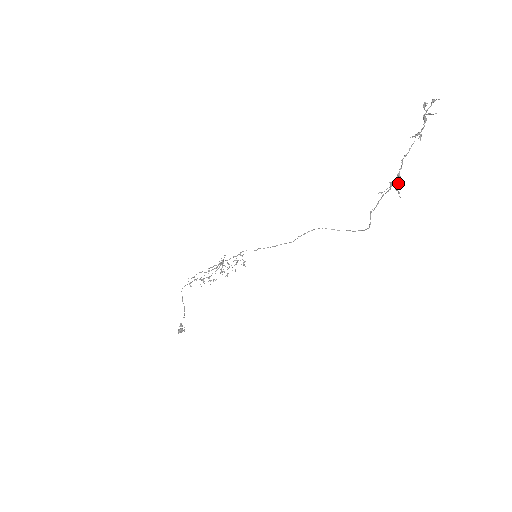
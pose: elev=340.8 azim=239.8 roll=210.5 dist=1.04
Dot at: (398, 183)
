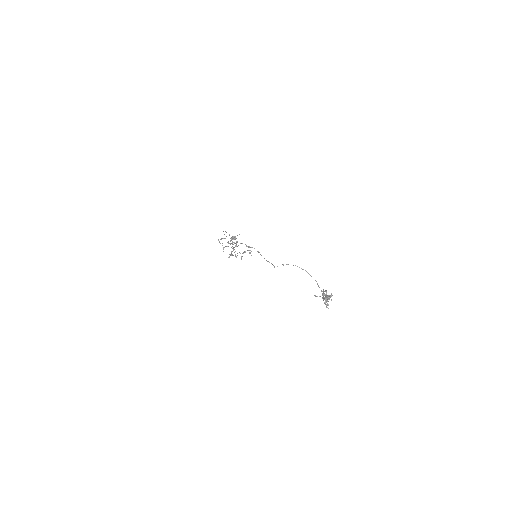
Dot at: occluded
